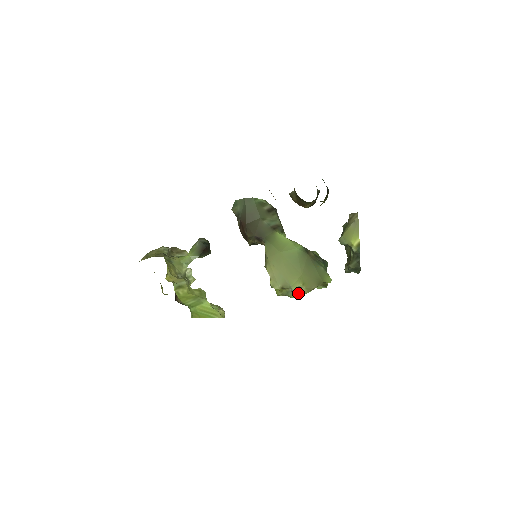
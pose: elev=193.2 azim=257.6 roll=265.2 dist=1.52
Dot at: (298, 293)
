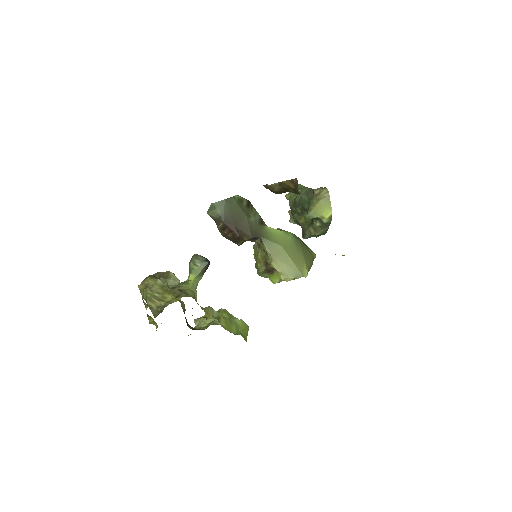
Dot at: occluded
